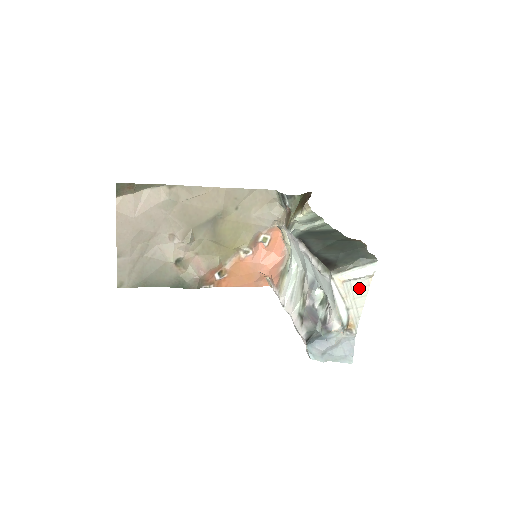
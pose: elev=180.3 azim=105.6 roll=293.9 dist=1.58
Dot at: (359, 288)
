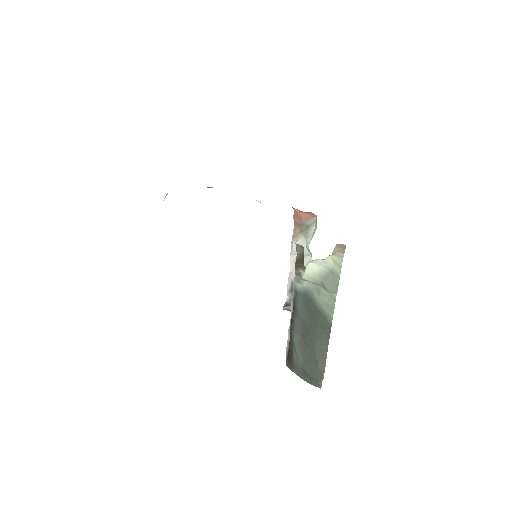
Dot at: occluded
